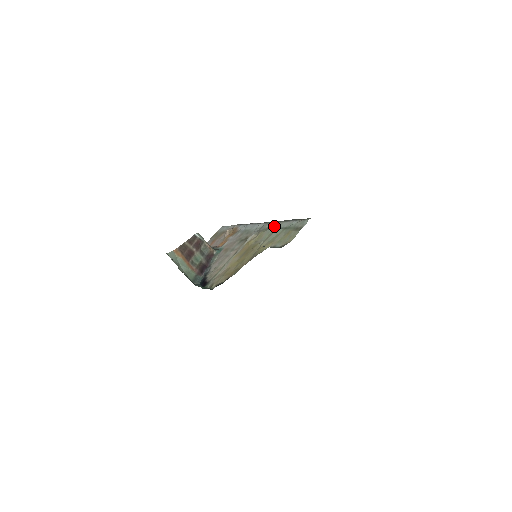
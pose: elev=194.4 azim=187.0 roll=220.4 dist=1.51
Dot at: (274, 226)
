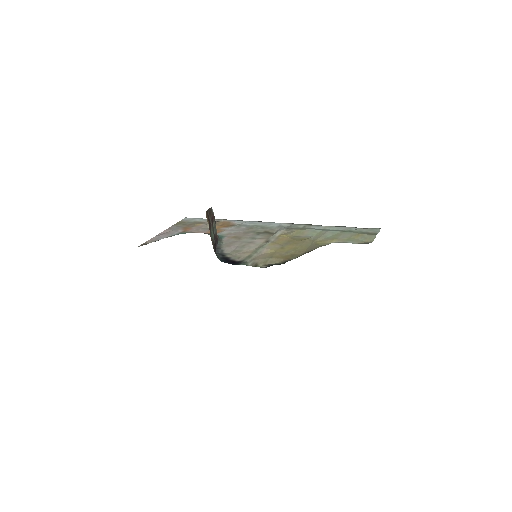
Dot at: (317, 227)
